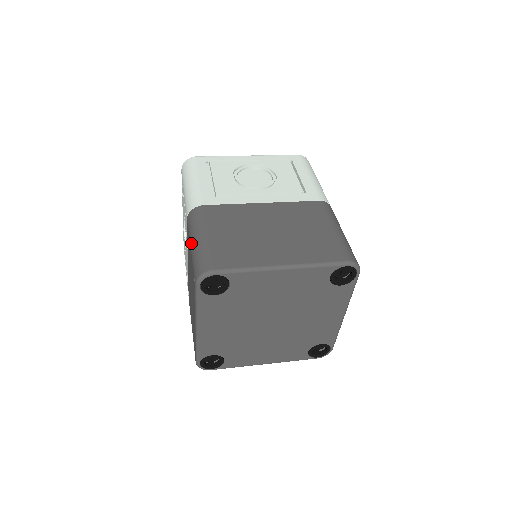
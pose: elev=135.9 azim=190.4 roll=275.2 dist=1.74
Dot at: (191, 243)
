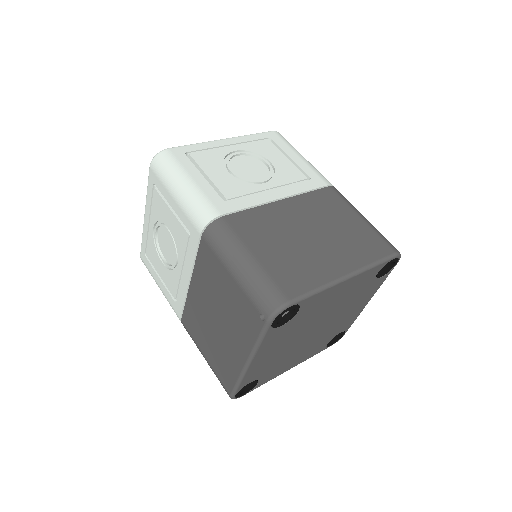
Dot at: (232, 269)
